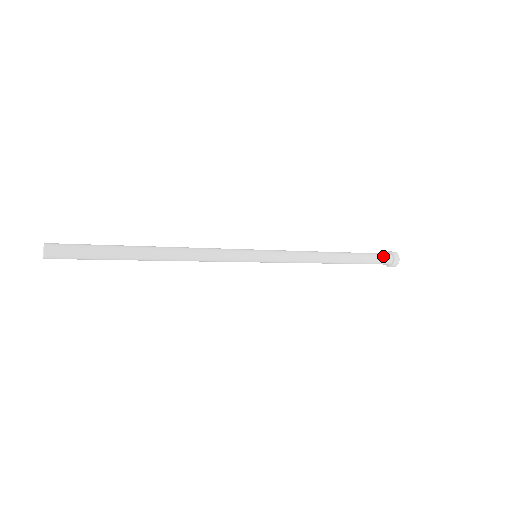
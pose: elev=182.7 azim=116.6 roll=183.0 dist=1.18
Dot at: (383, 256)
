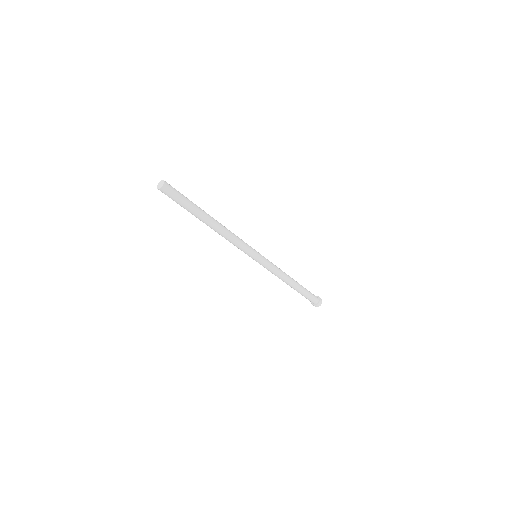
Dot at: (315, 296)
